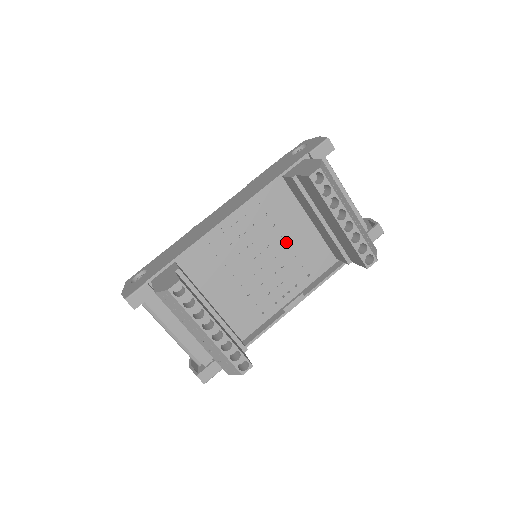
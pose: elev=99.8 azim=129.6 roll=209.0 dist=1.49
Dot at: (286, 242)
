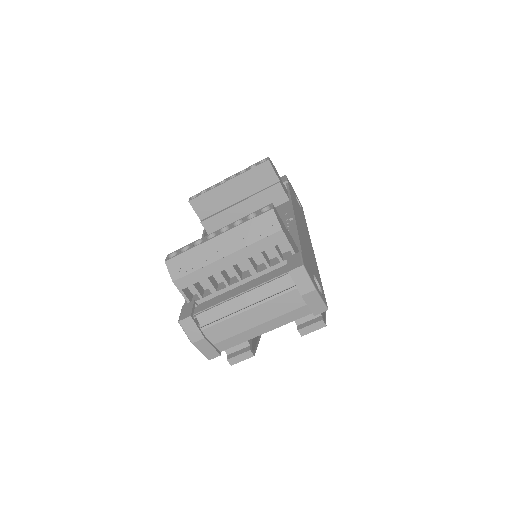
Dot at: occluded
